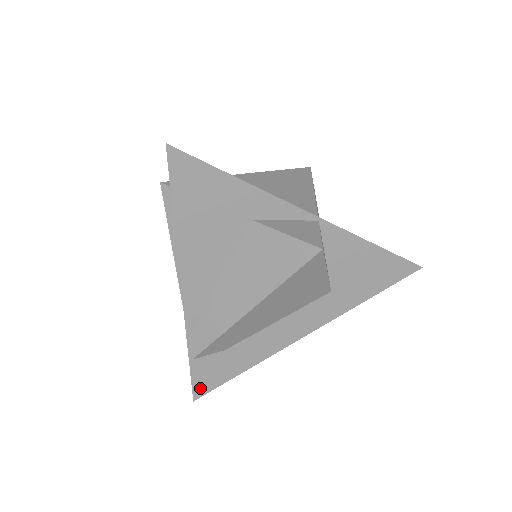
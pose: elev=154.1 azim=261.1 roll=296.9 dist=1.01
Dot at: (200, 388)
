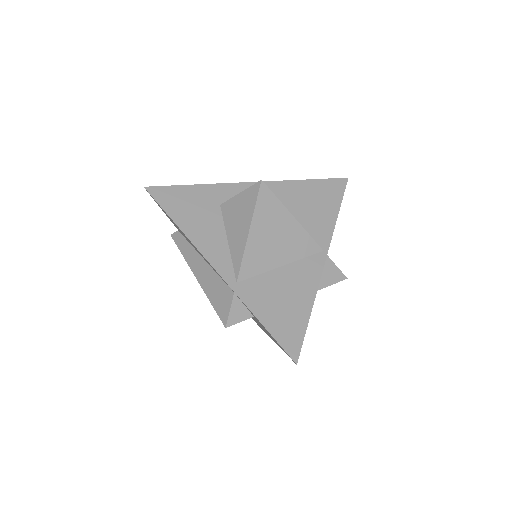
Dot at: occluded
